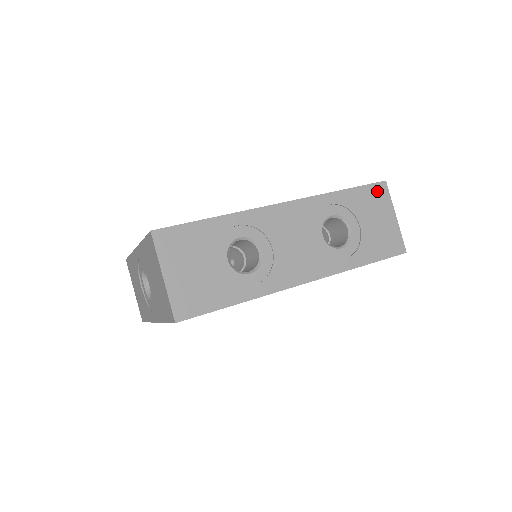
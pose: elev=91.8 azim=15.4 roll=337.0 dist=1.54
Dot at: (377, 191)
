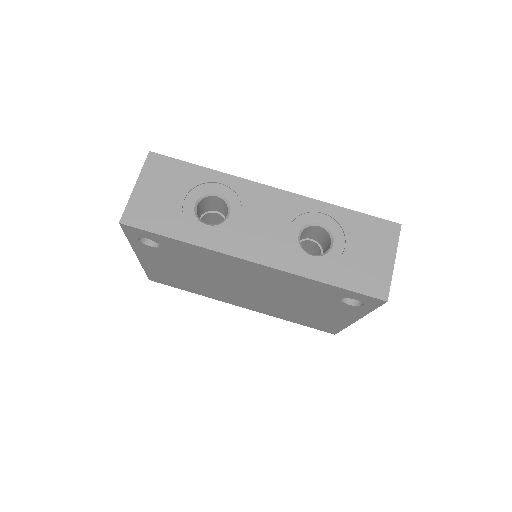
Dot at: (385, 228)
